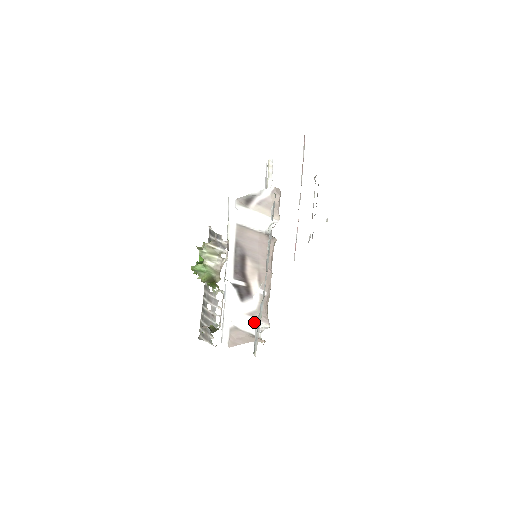
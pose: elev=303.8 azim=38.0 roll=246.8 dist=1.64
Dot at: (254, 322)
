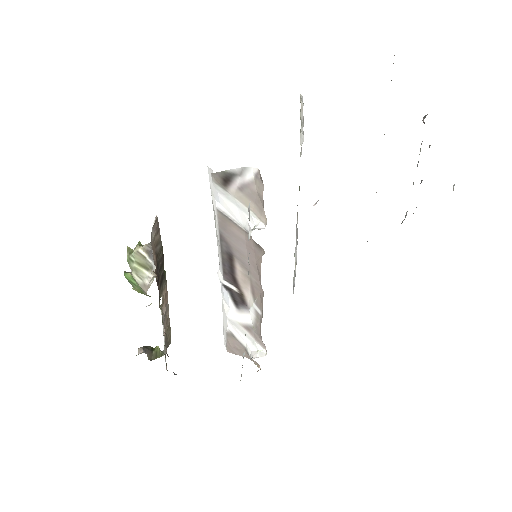
Dot at: (251, 339)
